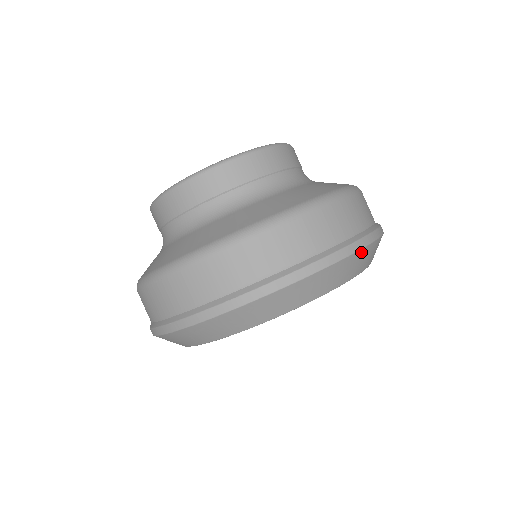
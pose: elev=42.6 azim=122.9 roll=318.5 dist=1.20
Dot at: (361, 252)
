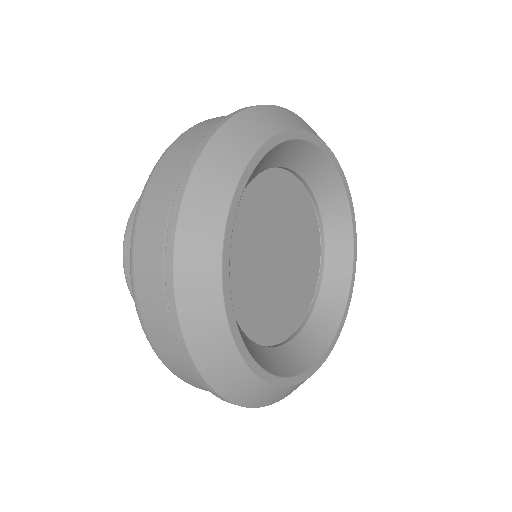
Dot at: (260, 109)
